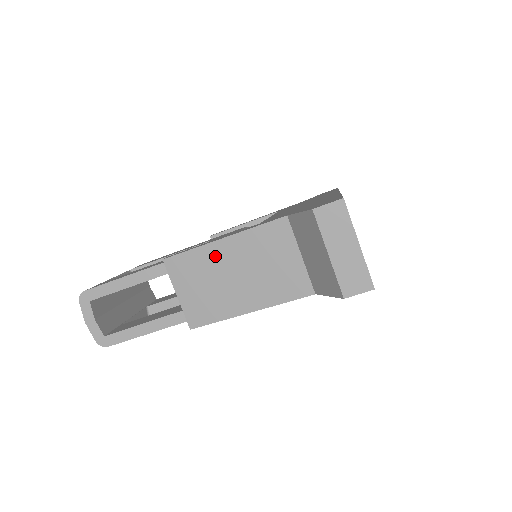
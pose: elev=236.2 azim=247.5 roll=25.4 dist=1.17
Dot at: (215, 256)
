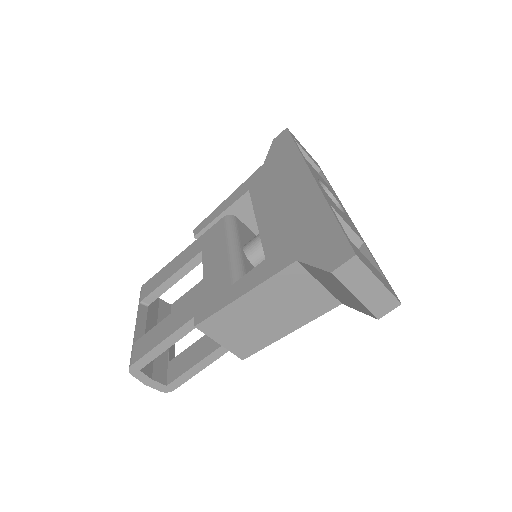
Dot at: (242, 309)
